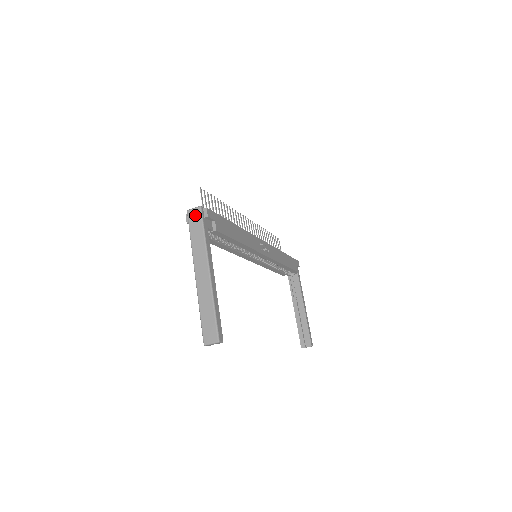
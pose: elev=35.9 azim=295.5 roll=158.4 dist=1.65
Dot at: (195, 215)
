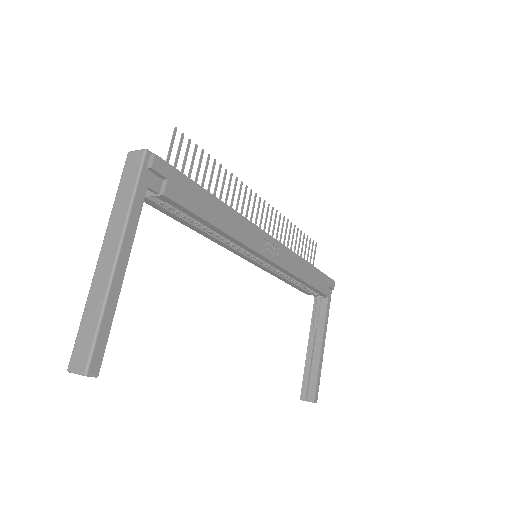
Dot at: (134, 161)
